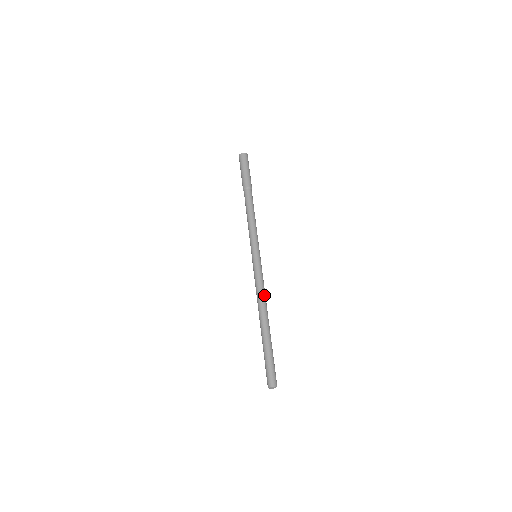
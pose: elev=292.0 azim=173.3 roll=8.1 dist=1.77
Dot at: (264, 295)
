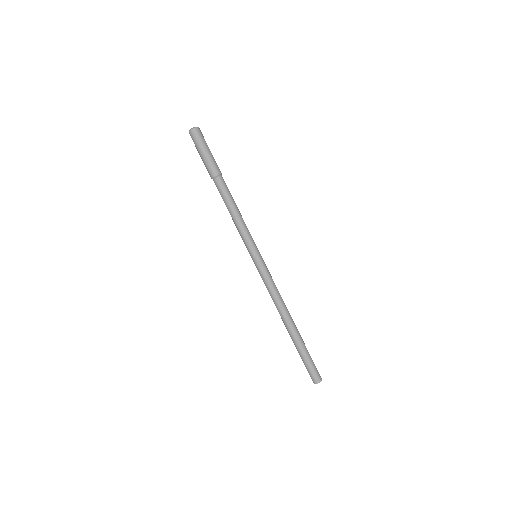
Dot at: (279, 299)
